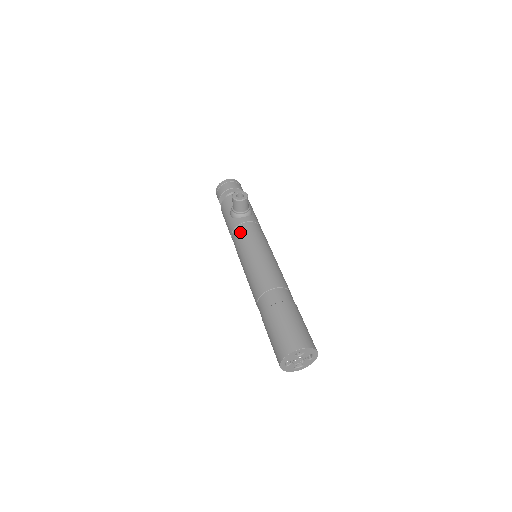
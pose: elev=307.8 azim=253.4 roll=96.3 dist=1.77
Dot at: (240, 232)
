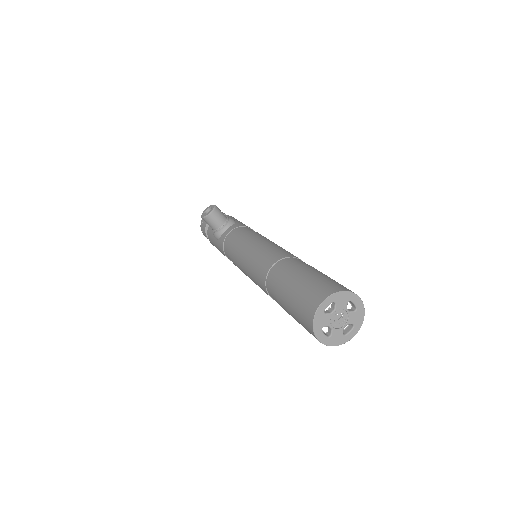
Dot at: (227, 244)
